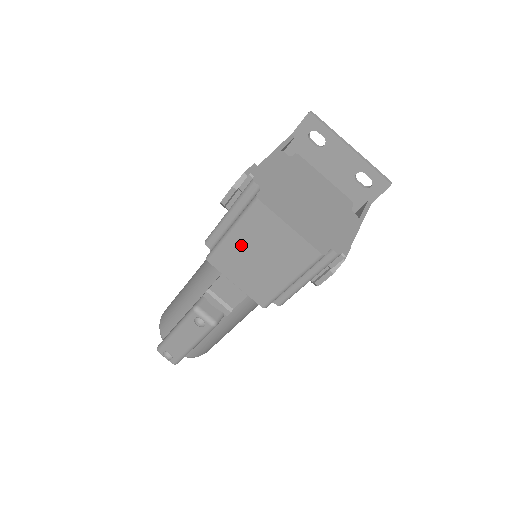
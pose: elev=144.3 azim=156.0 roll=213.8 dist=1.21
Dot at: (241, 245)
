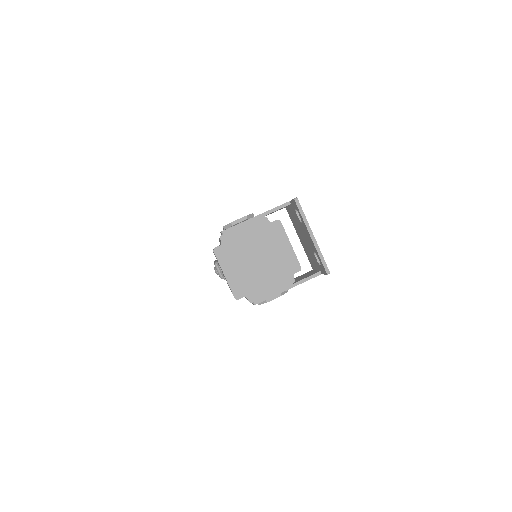
Dot at: occluded
